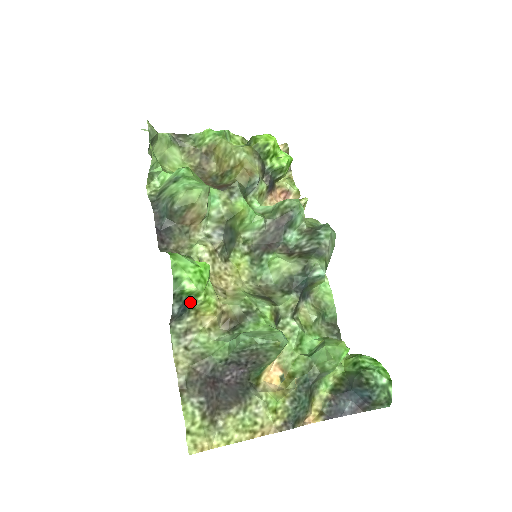
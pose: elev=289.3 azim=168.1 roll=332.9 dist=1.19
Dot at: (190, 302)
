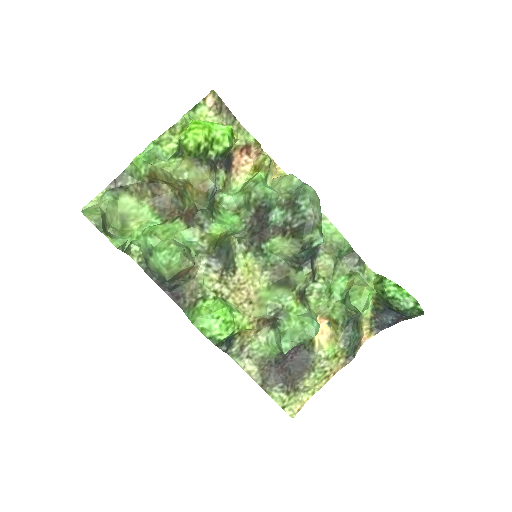
Dot at: (230, 336)
